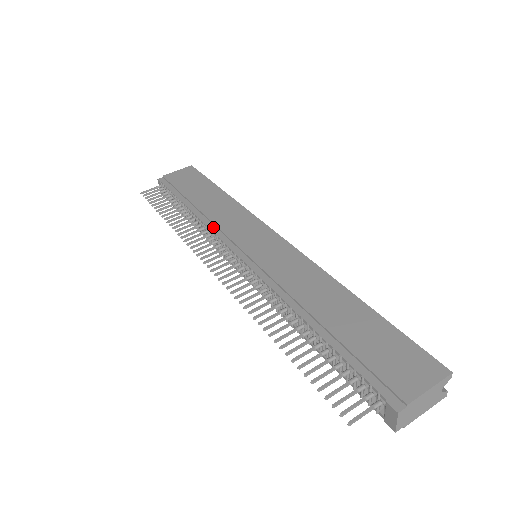
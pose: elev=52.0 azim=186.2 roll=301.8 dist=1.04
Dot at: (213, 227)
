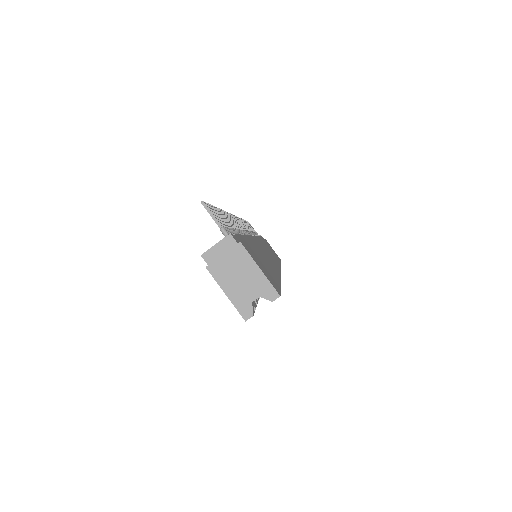
Dot at: (258, 238)
